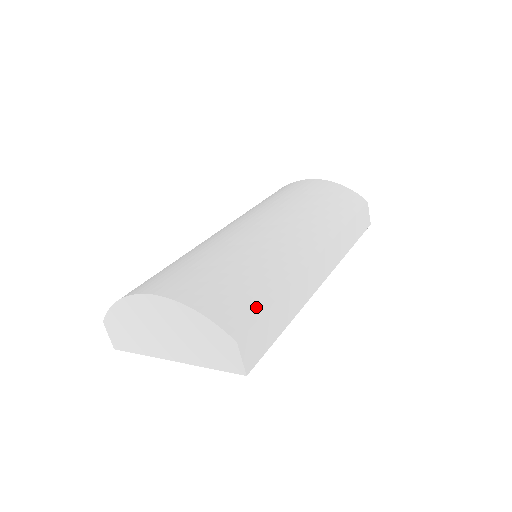
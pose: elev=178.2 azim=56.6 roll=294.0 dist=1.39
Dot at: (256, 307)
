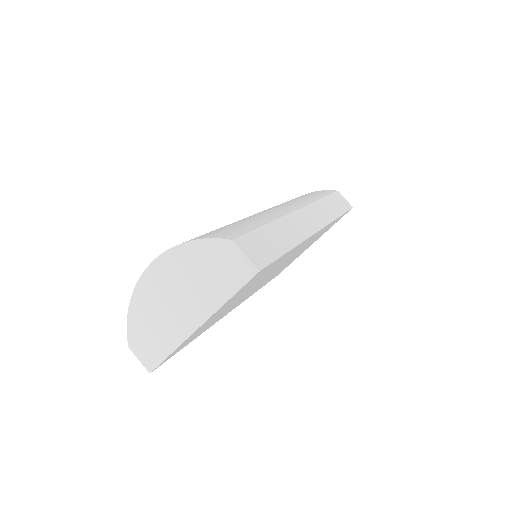
Dot at: (246, 228)
